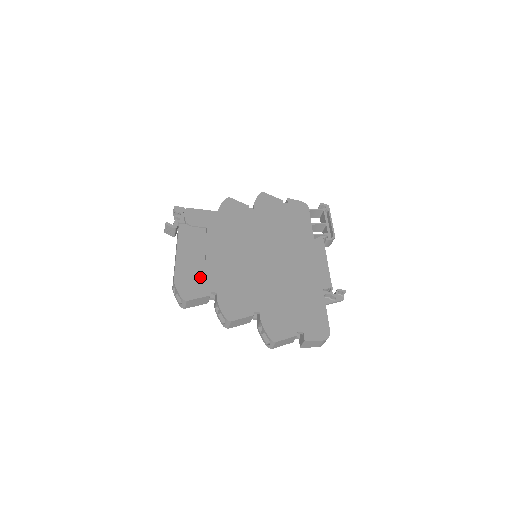
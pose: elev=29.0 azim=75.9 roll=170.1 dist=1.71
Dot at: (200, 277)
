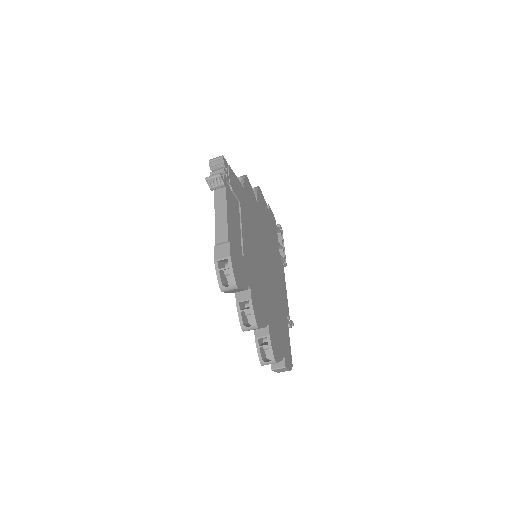
Dot at: (242, 262)
